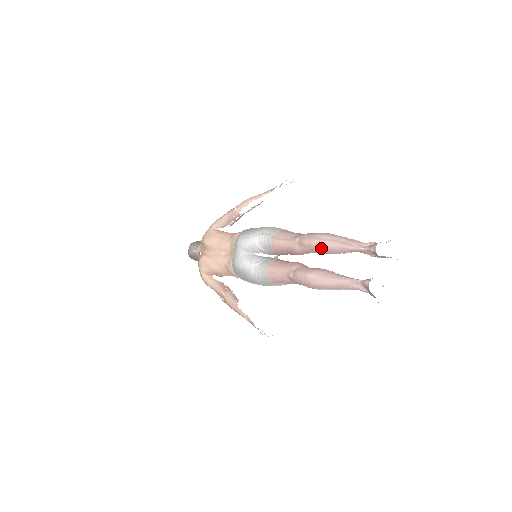
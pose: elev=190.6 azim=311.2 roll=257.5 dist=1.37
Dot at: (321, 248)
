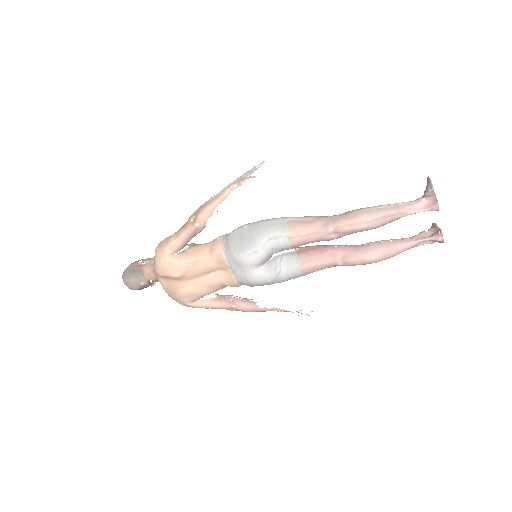
Dot at: (371, 229)
